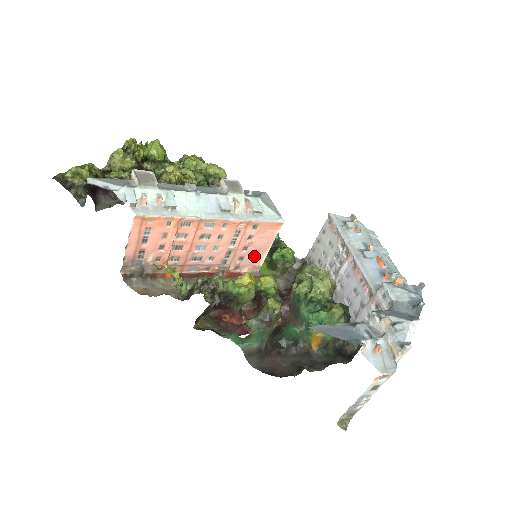
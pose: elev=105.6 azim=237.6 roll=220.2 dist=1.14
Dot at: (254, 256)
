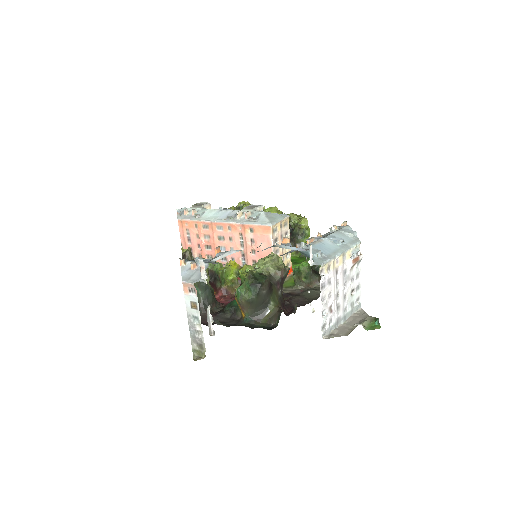
Dot at: occluded
